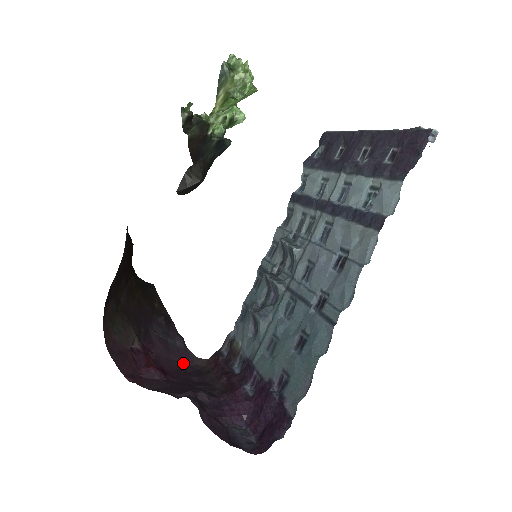
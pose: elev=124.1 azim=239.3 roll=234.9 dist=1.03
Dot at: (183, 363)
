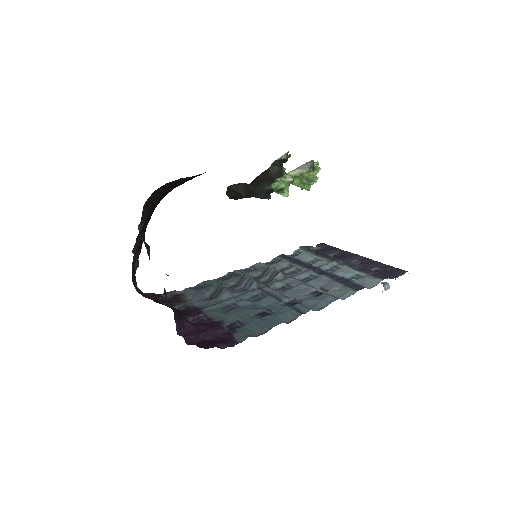
Dot at: (132, 277)
